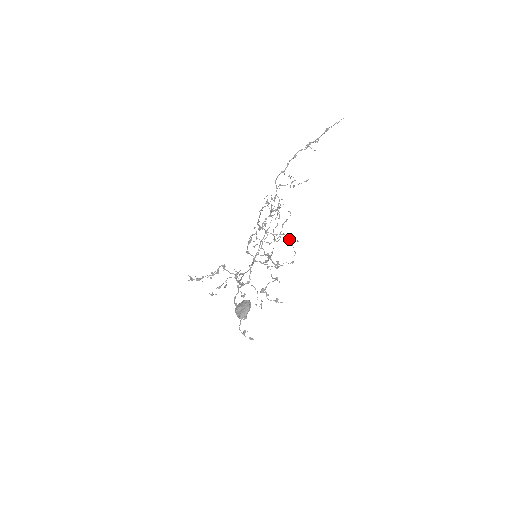
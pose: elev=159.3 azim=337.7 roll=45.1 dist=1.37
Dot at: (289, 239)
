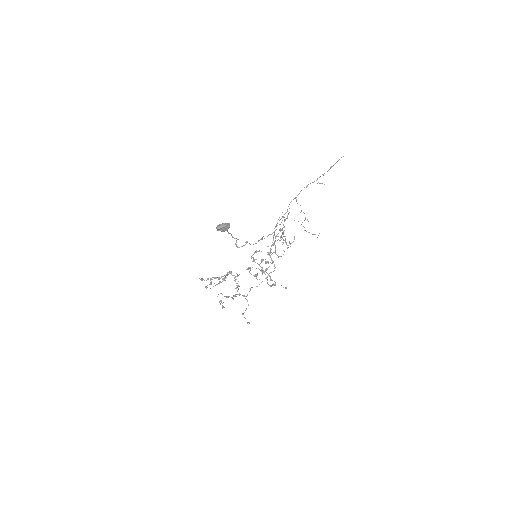
Dot at: occluded
